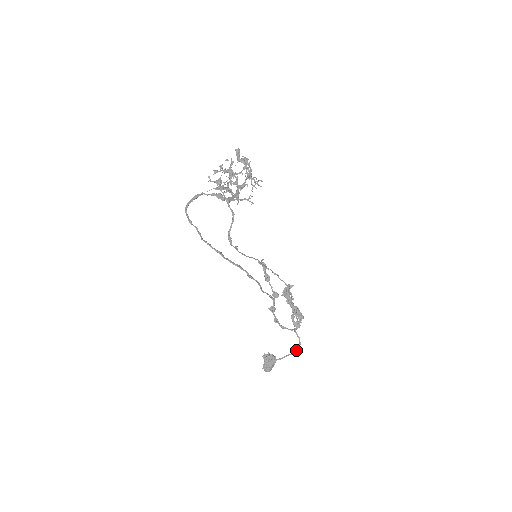
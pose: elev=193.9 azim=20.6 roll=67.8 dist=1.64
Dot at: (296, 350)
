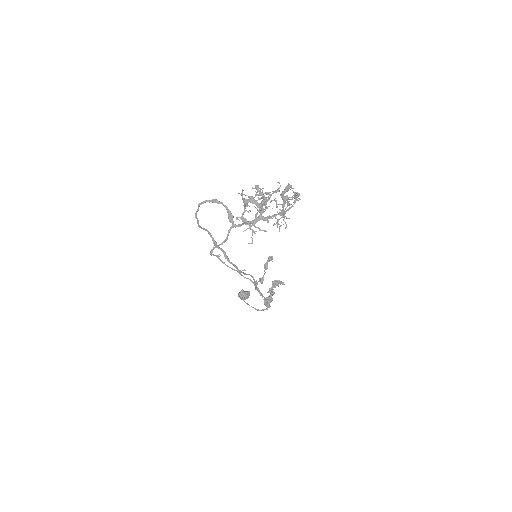
Dot at: (260, 310)
